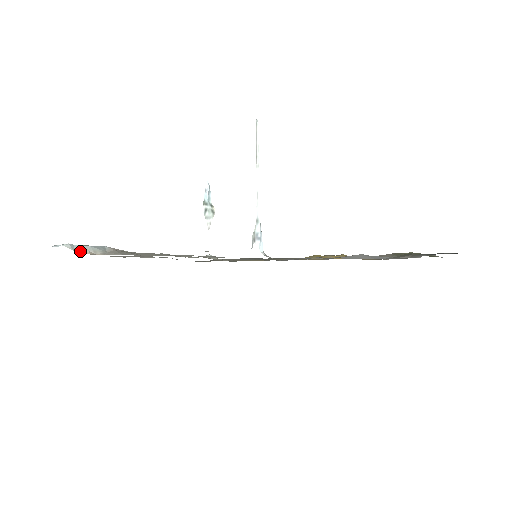
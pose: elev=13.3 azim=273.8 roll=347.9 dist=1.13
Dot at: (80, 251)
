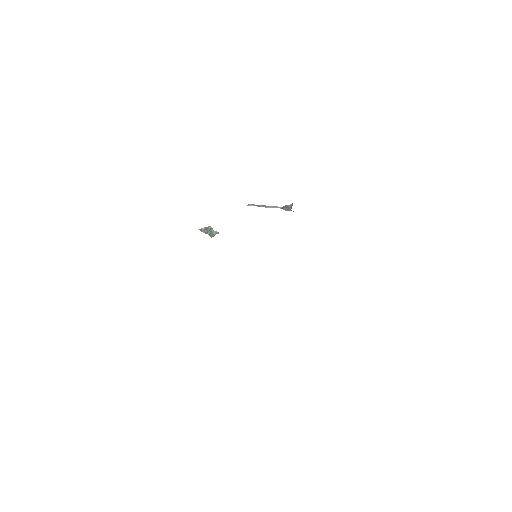
Dot at: occluded
